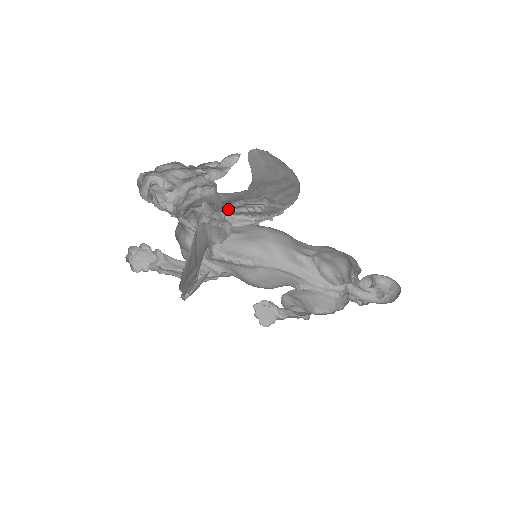
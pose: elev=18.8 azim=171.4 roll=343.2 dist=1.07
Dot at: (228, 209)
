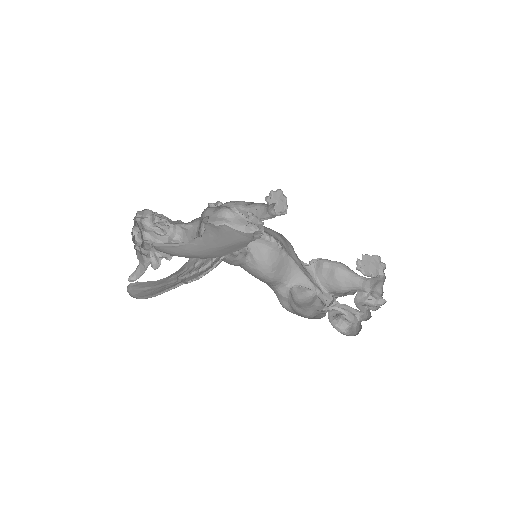
Dot at: occluded
